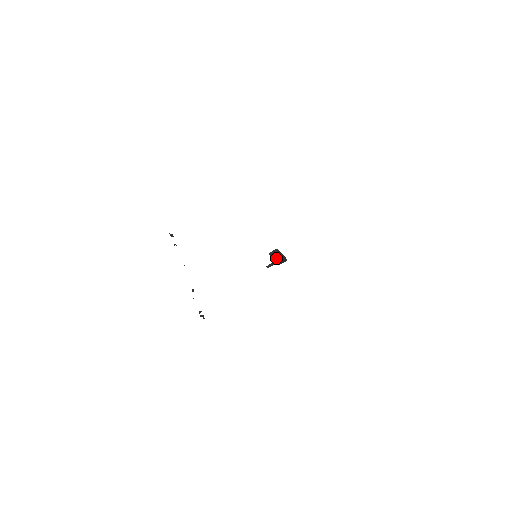
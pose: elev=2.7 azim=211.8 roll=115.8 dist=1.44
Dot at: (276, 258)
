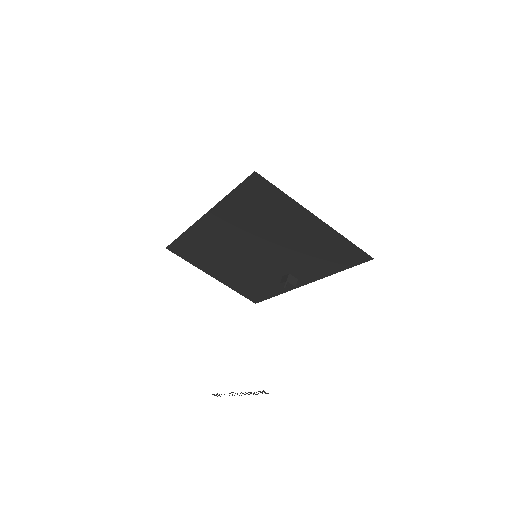
Dot at: (285, 278)
